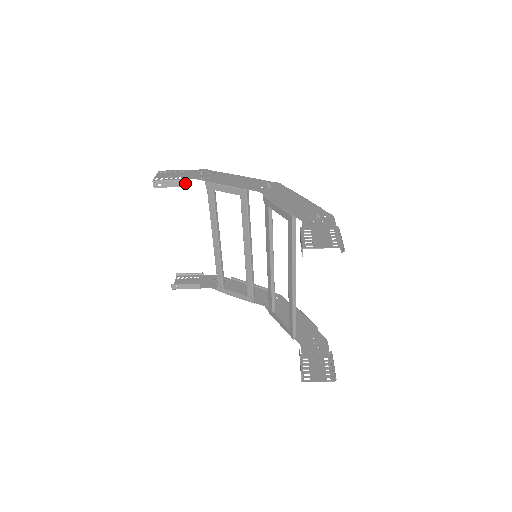
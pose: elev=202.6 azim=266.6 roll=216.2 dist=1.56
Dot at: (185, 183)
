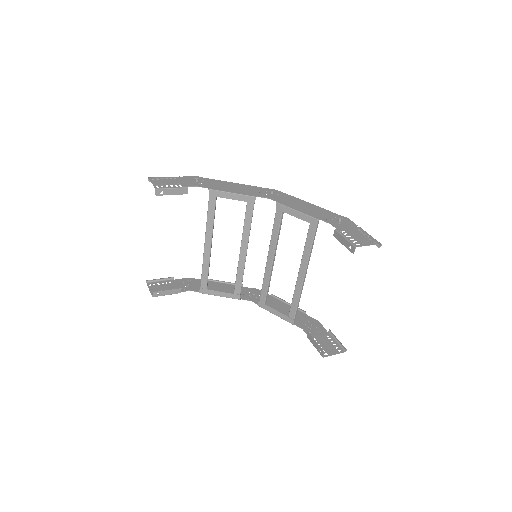
Dot at: (187, 190)
